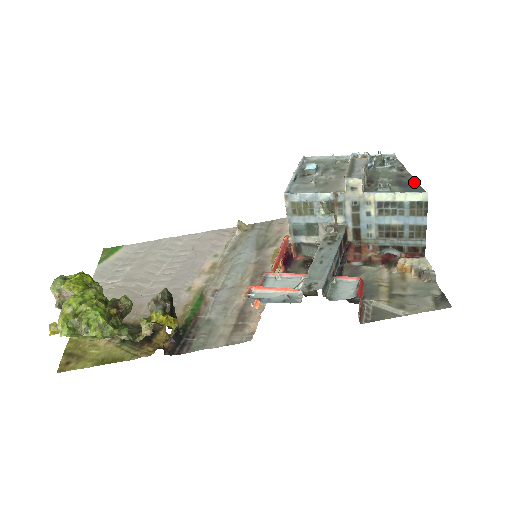
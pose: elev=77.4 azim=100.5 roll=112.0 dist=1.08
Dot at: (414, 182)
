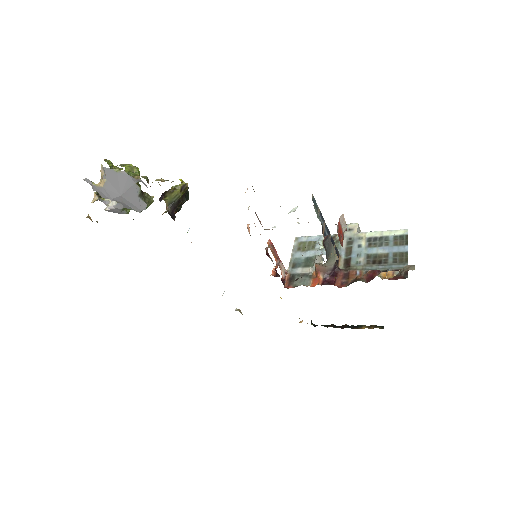
Dot at: occluded
